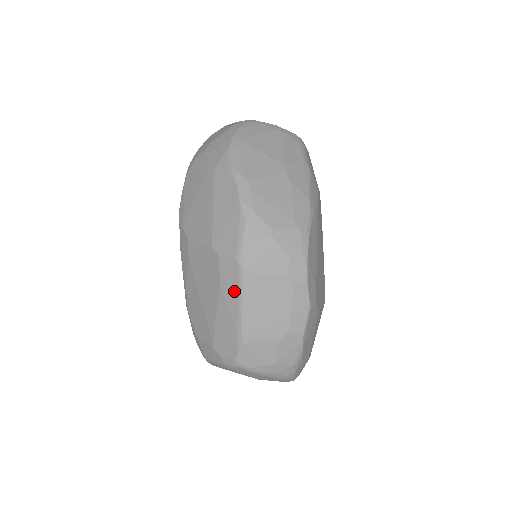
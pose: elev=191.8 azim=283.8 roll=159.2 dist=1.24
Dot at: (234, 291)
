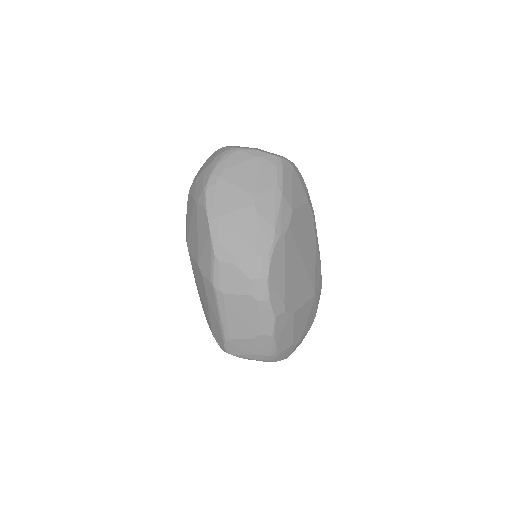
Dot at: (214, 303)
